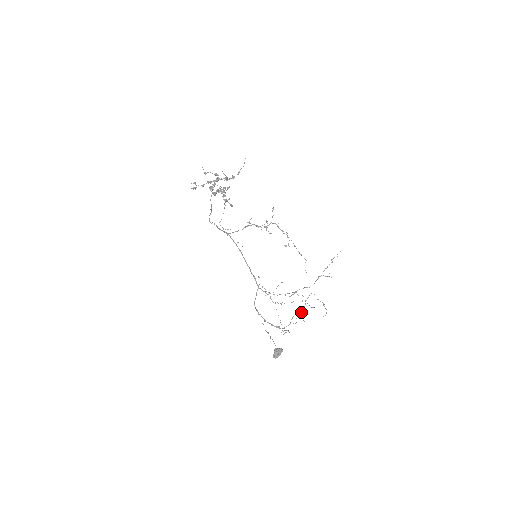
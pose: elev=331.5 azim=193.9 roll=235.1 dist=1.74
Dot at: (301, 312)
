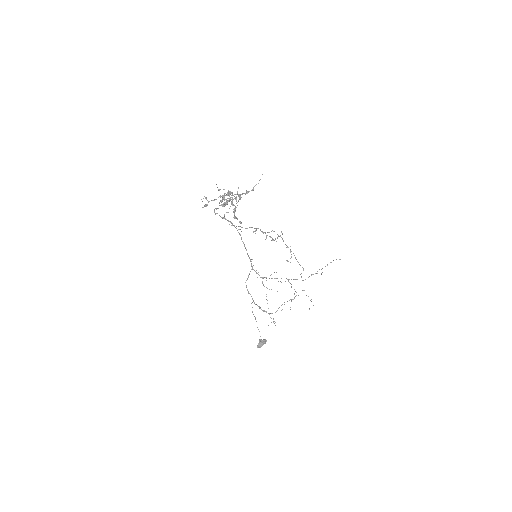
Dot at: occluded
